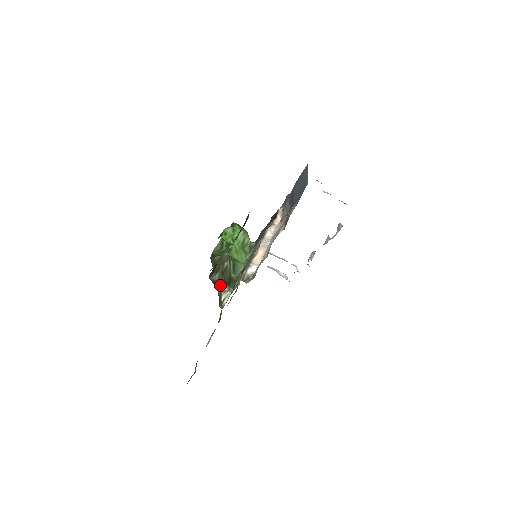
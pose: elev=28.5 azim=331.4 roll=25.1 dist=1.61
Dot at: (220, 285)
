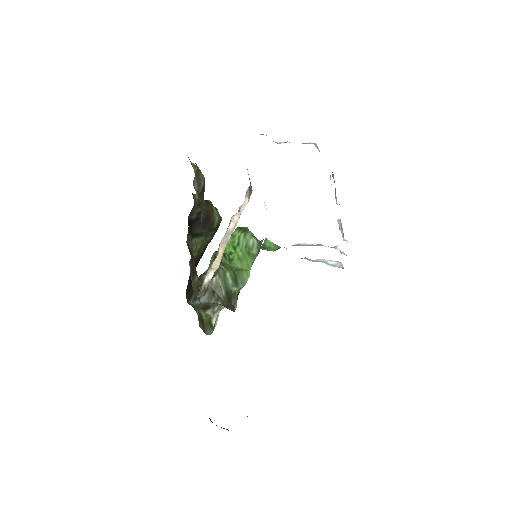
Dot at: (209, 307)
